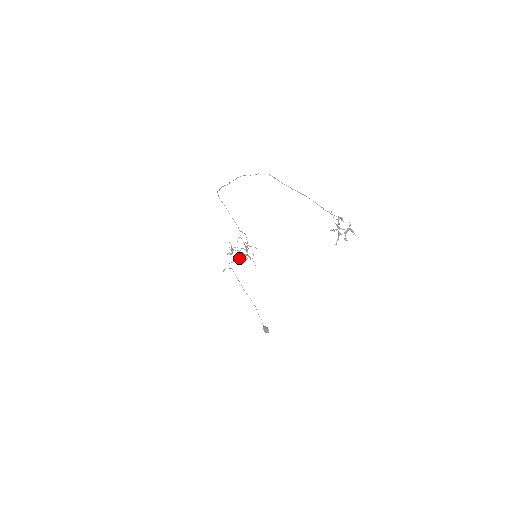
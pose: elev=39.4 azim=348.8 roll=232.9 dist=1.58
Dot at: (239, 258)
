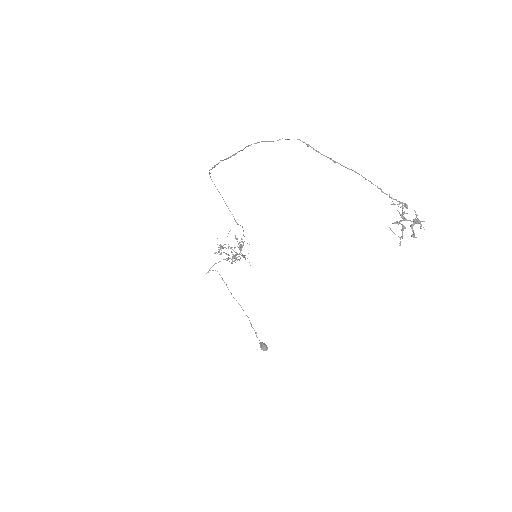
Dot at: (228, 257)
